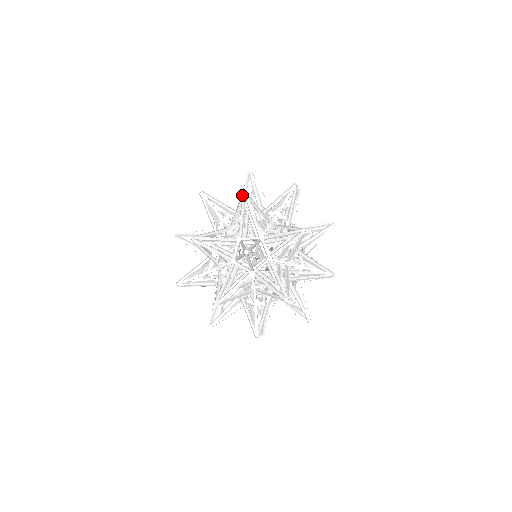
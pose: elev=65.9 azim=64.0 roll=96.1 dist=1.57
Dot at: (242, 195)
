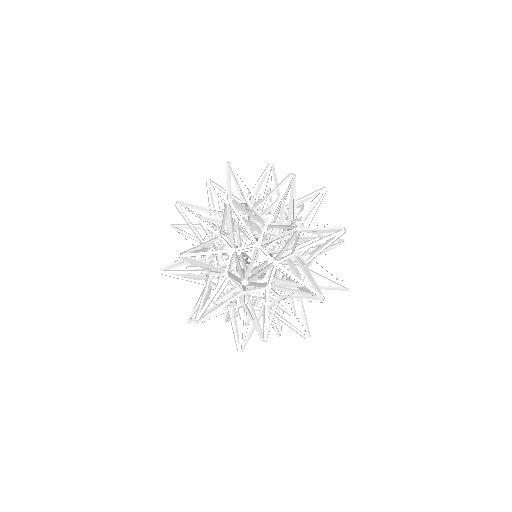
Dot at: occluded
